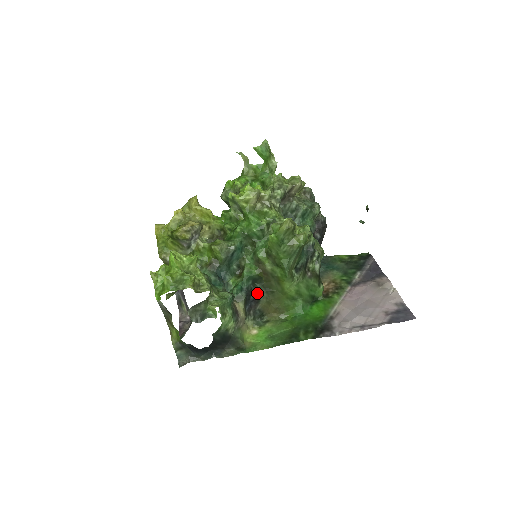
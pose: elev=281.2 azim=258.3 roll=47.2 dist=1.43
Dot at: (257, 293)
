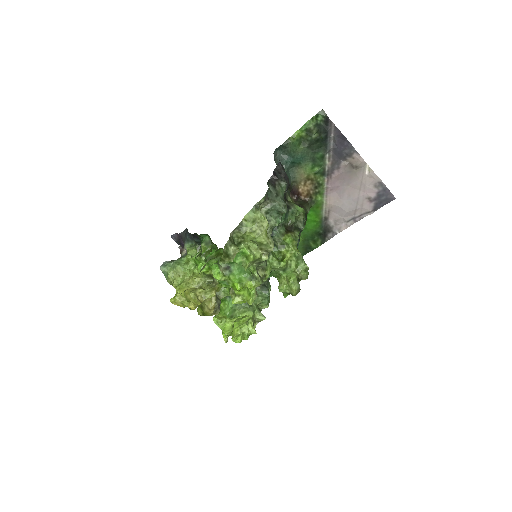
Dot at: occluded
